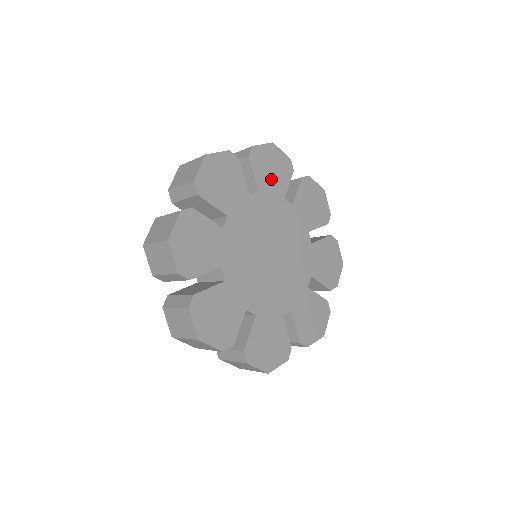
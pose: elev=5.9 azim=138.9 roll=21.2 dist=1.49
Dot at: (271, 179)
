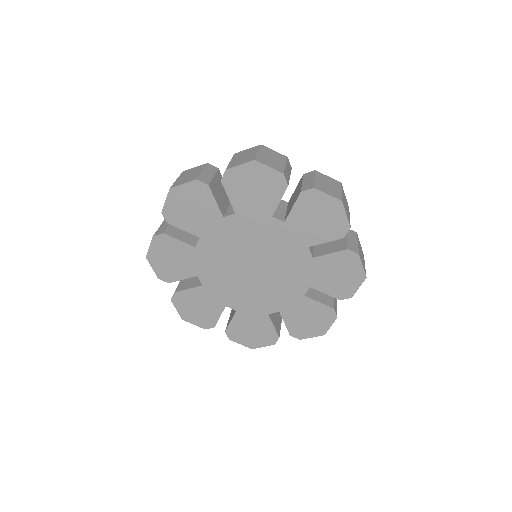
Dot at: (253, 199)
